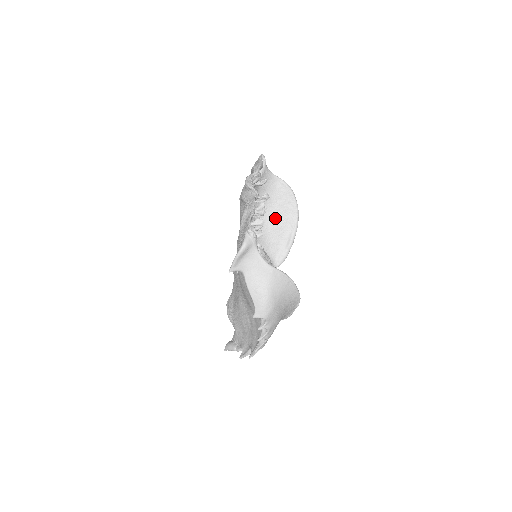
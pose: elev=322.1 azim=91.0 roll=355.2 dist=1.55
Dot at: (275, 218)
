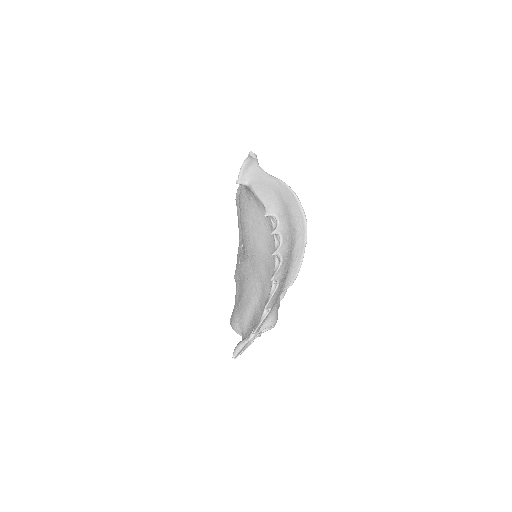
Dot at: occluded
